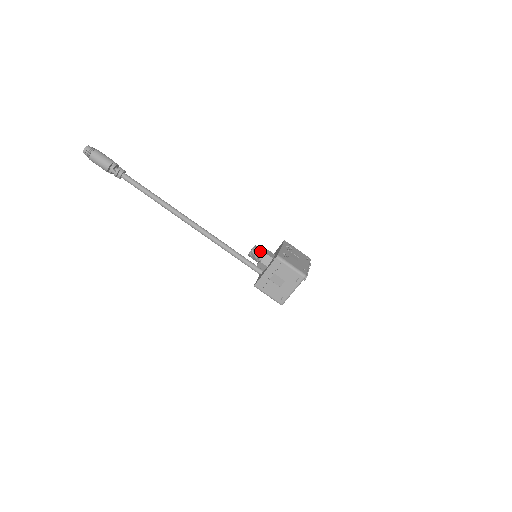
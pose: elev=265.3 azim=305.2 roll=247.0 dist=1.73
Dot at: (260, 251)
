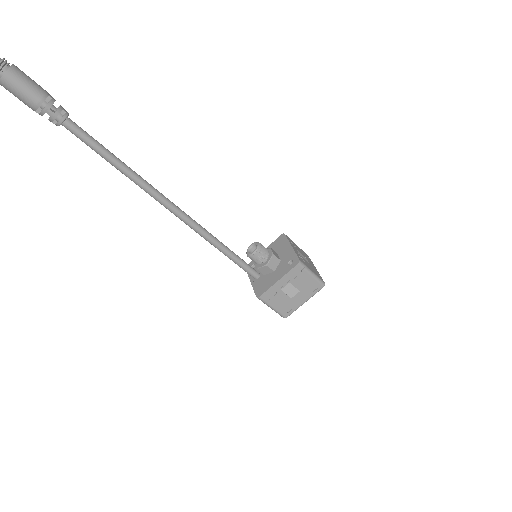
Dot at: (266, 251)
